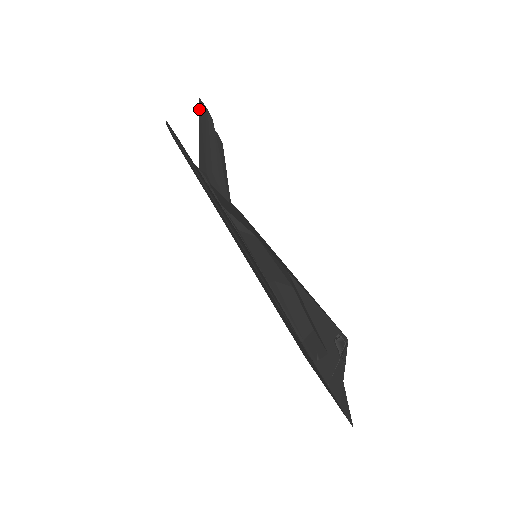
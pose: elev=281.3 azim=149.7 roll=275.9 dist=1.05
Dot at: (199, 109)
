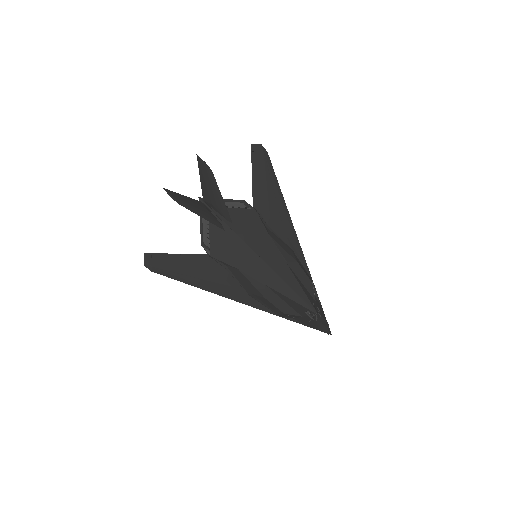
Dot at: (169, 191)
